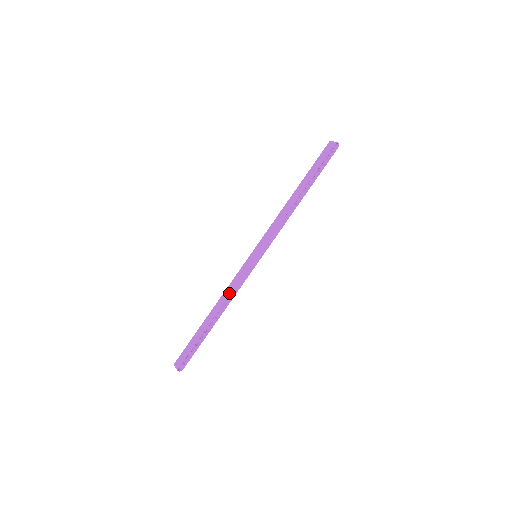
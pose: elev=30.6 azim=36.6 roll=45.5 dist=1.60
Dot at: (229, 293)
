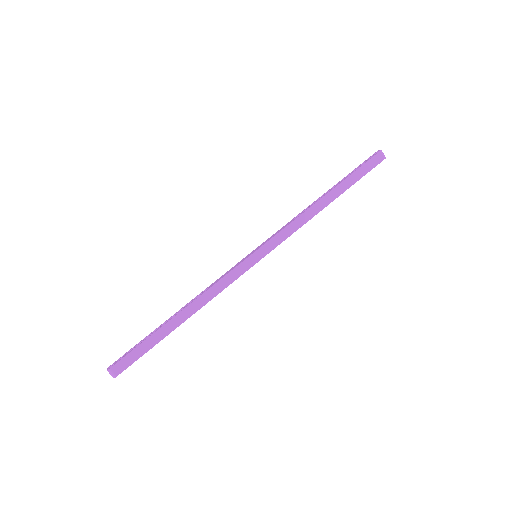
Dot at: (214, 296)
